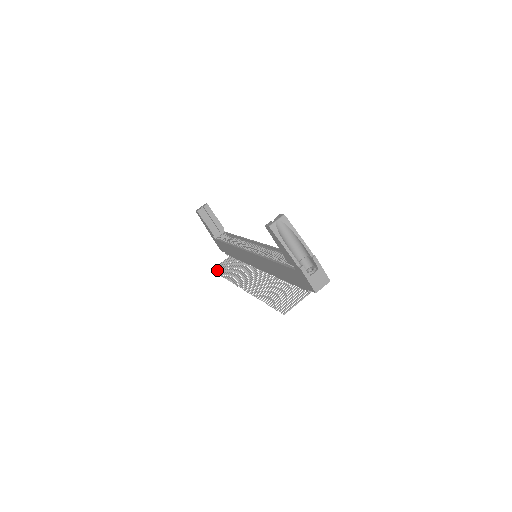
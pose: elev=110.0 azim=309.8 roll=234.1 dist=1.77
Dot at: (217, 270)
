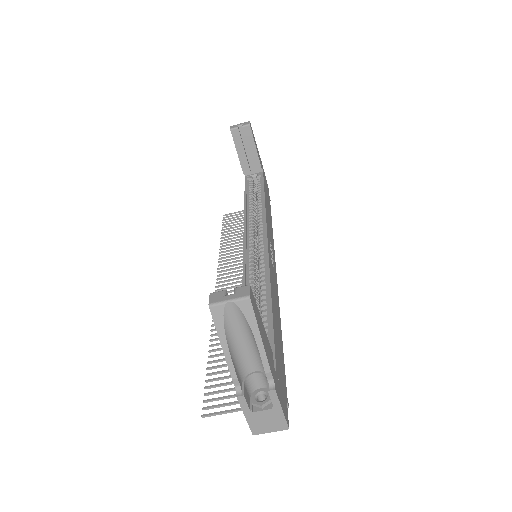
Dot at: (226, 221)
